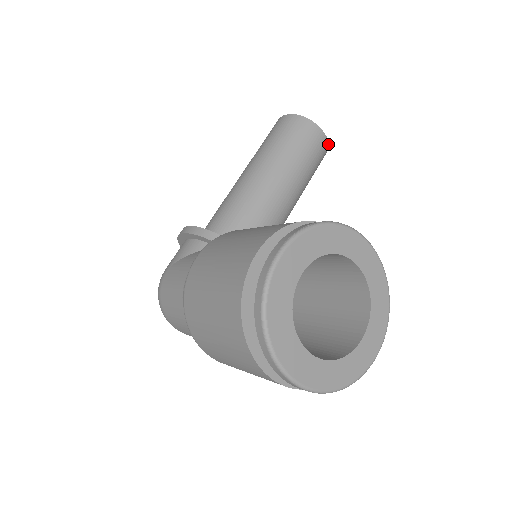
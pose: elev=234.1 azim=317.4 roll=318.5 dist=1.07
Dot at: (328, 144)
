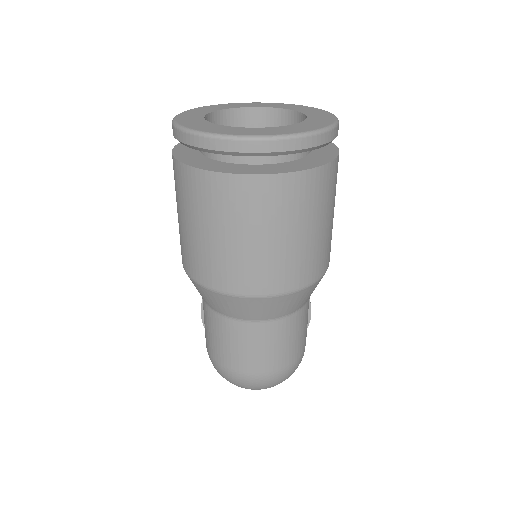
Dot at: occluded
